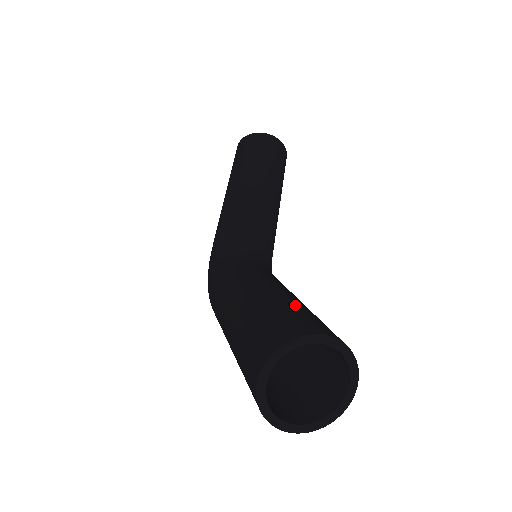
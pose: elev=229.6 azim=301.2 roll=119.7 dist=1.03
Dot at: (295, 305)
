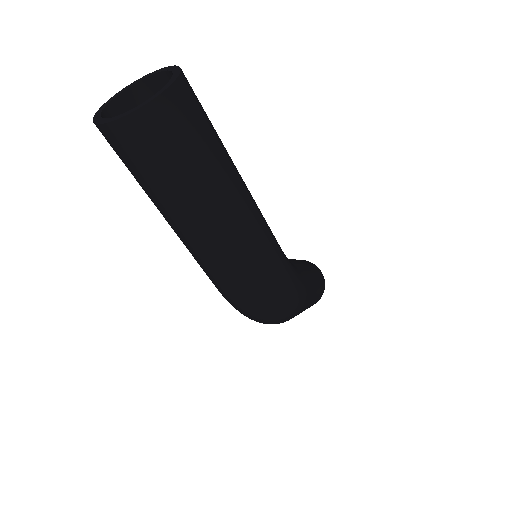
Dot at: occluded
